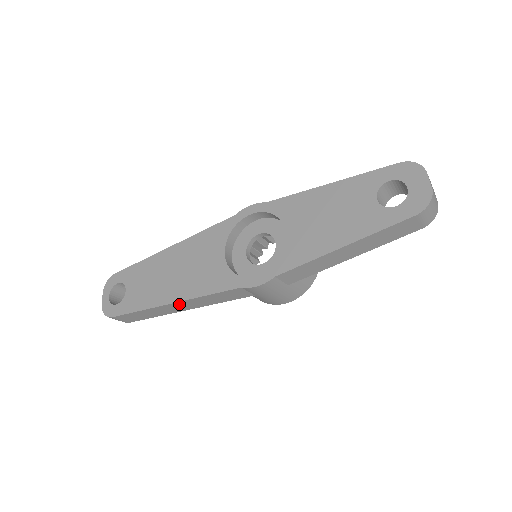
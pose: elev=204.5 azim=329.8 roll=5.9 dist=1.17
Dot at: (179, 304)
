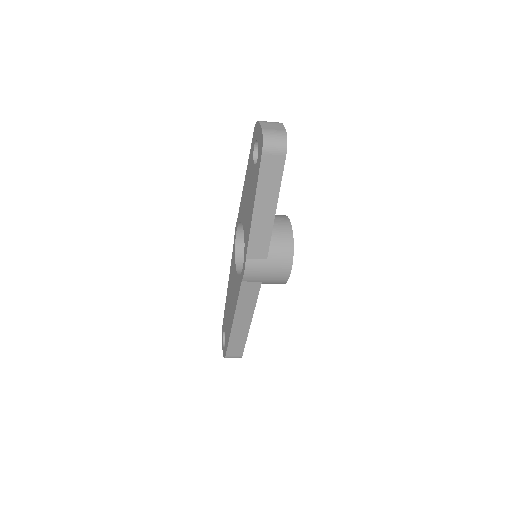
Dot at: (238, 320)
